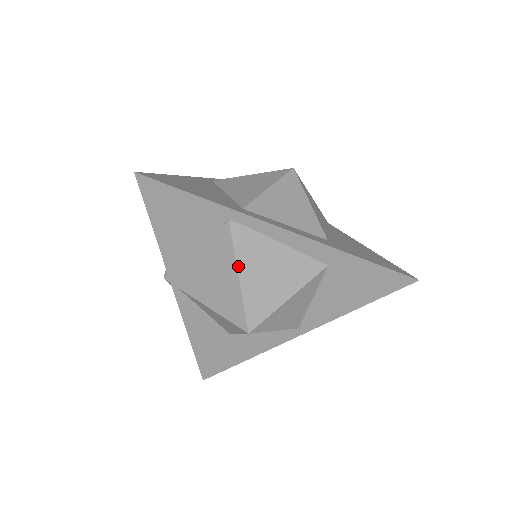
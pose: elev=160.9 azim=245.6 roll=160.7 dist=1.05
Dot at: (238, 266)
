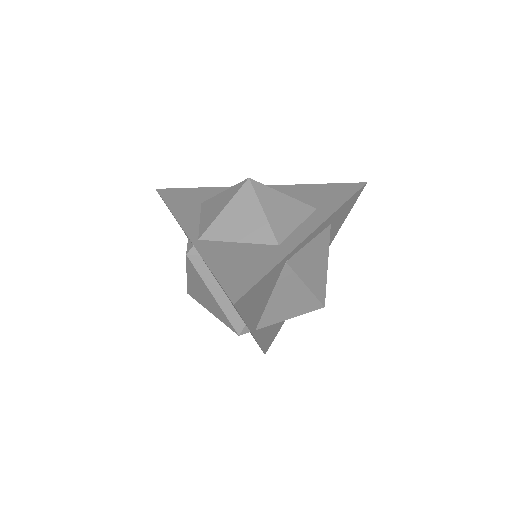
Dot at: (303, 281)
